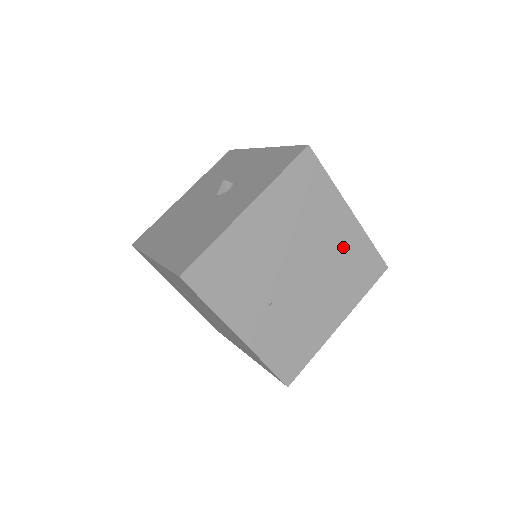
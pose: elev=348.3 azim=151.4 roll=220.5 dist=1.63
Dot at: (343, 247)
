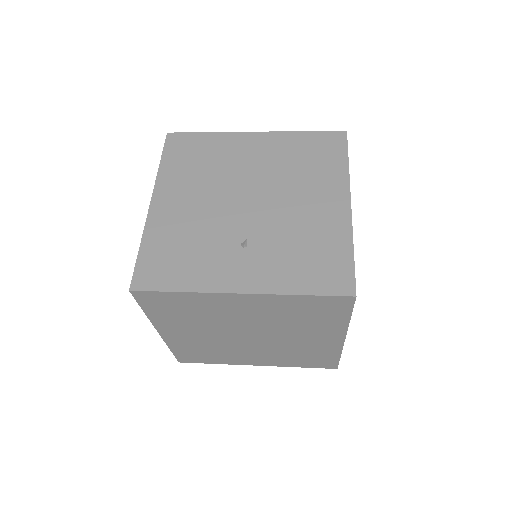
Dot at: (276, 156)
